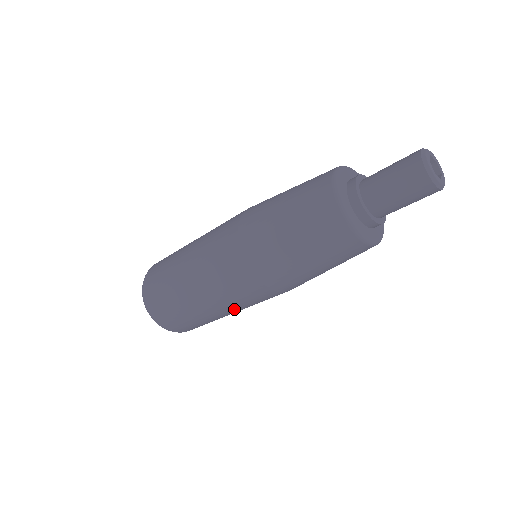
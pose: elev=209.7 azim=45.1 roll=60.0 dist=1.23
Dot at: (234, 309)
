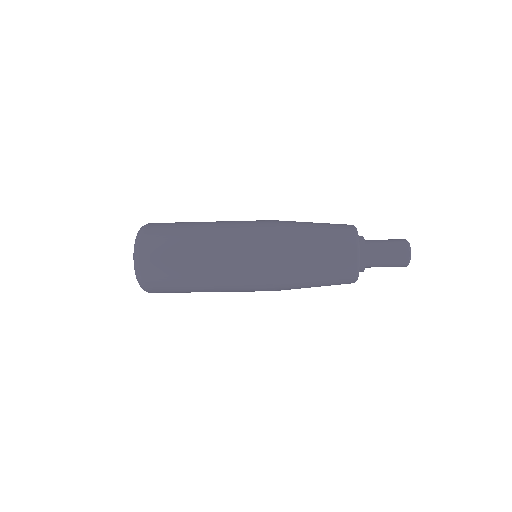
Dot at: occluded
